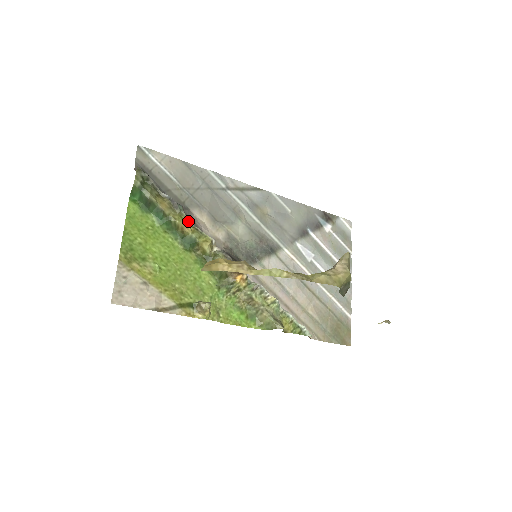
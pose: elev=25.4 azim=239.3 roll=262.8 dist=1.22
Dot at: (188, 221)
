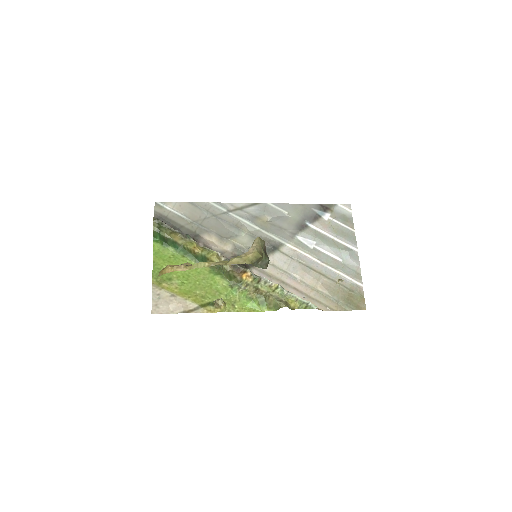
Dot at: (198, 244)
